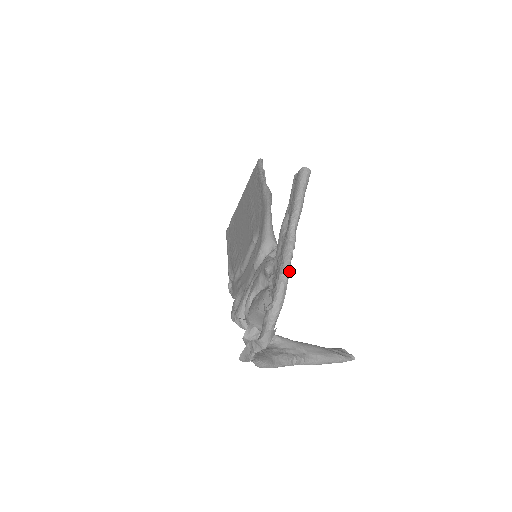
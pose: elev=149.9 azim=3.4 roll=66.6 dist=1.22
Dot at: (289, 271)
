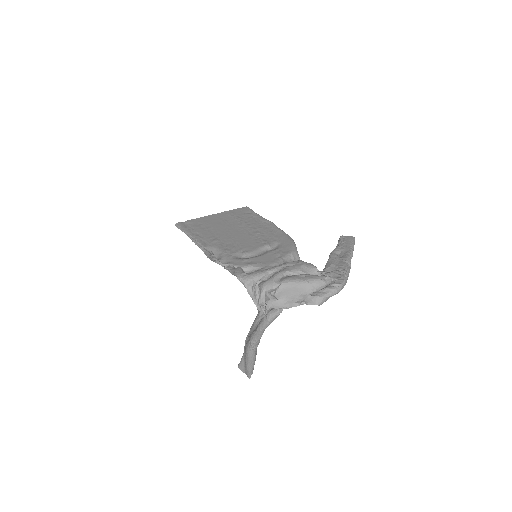
Dot at: occluded
